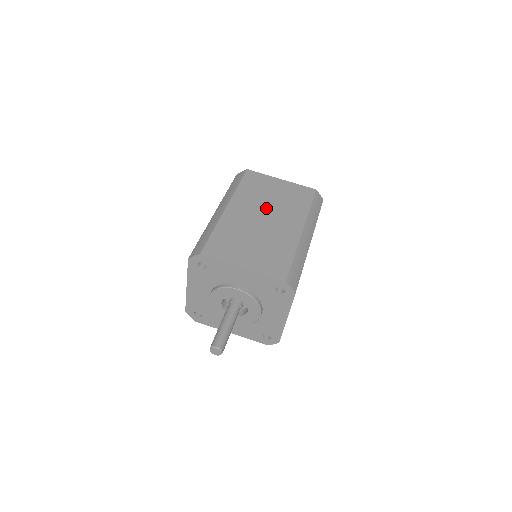
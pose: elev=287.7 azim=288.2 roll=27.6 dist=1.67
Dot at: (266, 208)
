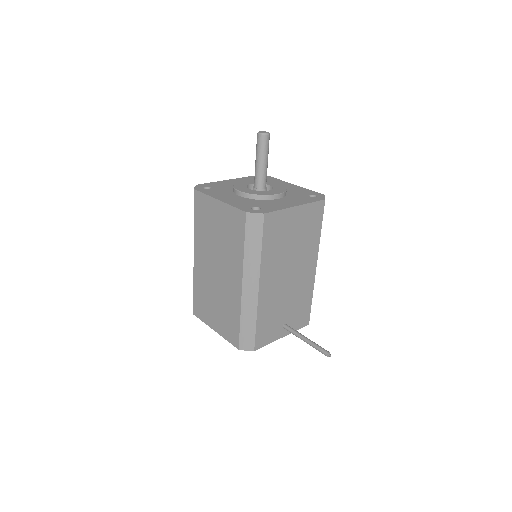
Dot at: occluded
